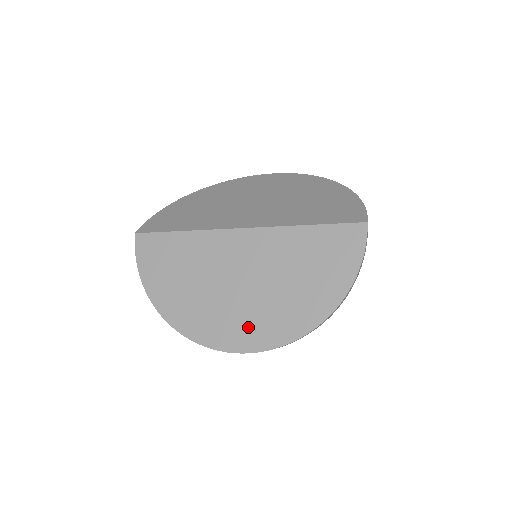
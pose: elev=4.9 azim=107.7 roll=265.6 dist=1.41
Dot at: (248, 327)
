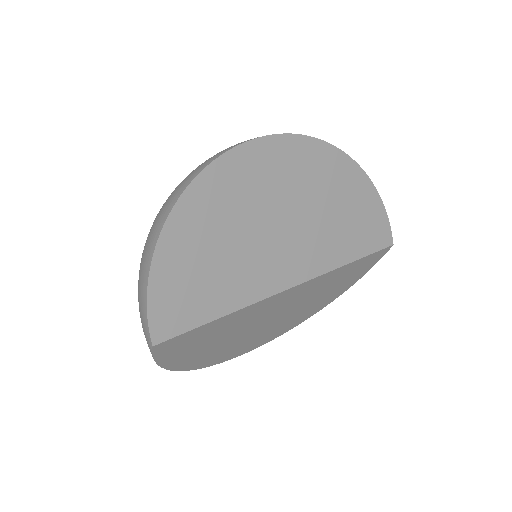
Dot at: (270, 335)
